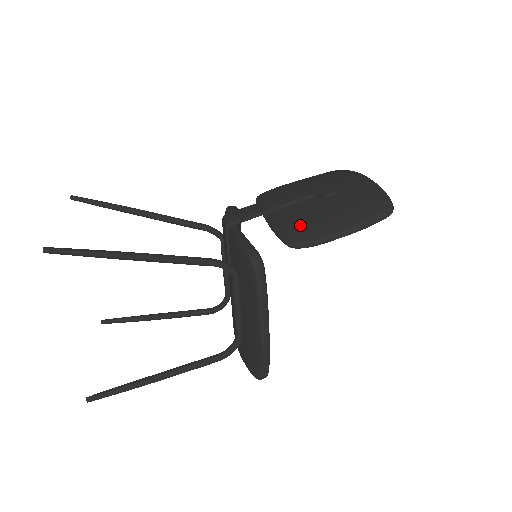
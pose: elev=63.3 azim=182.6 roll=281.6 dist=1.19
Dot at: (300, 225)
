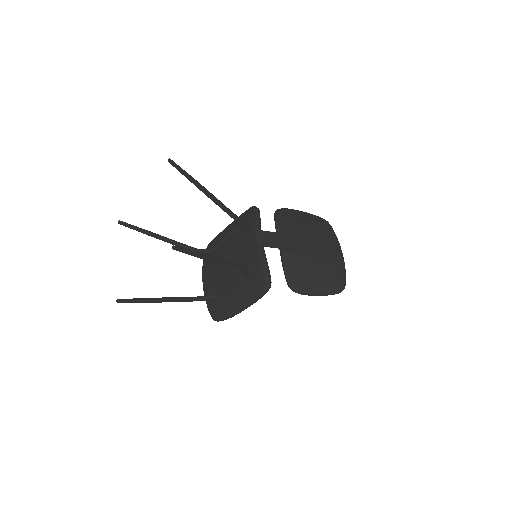
Dot at: (300, 276)
